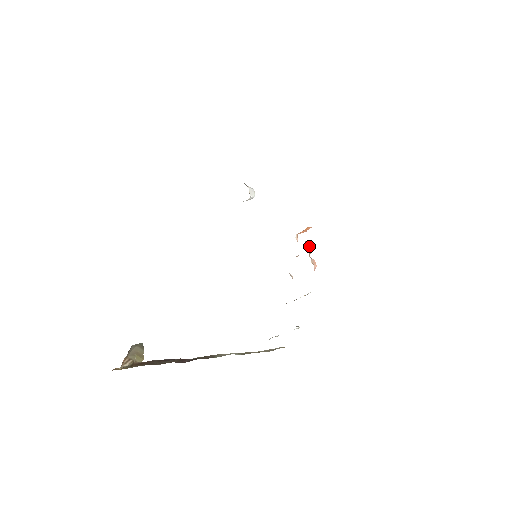
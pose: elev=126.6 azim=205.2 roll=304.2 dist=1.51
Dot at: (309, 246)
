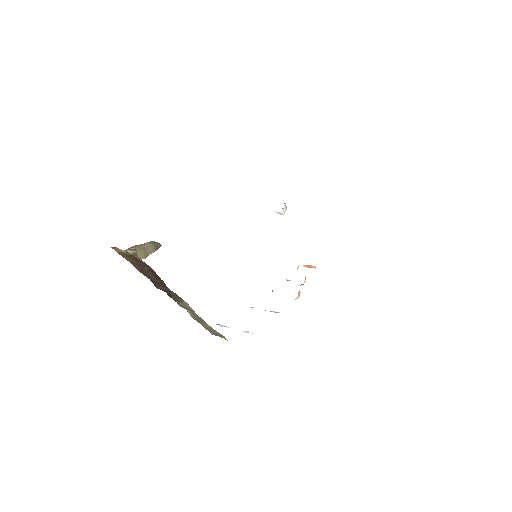
Dot at: (305, 279)
